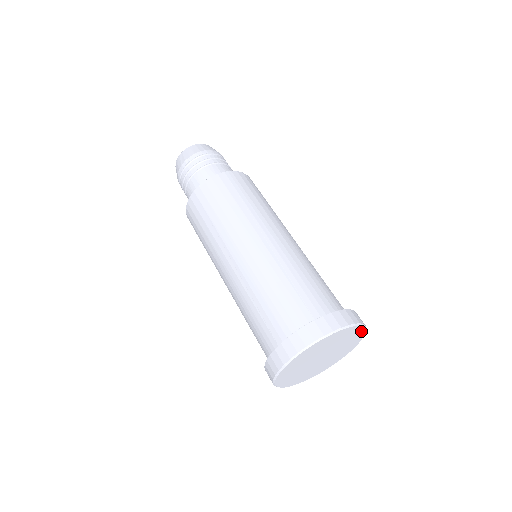
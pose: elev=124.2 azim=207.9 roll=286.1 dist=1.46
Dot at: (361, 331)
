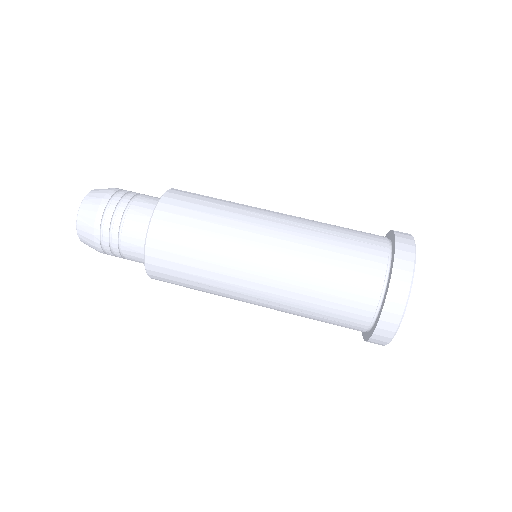
Dot at: occluded
